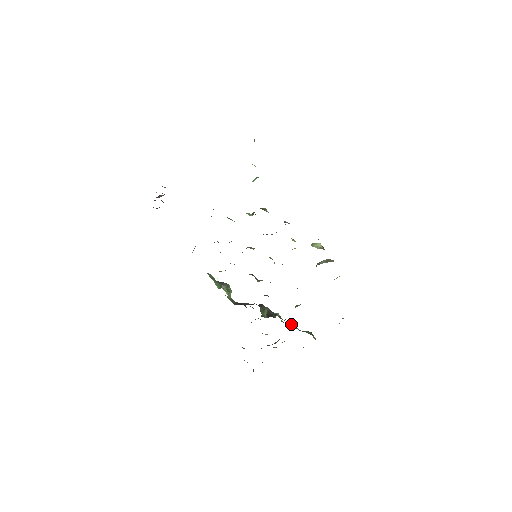
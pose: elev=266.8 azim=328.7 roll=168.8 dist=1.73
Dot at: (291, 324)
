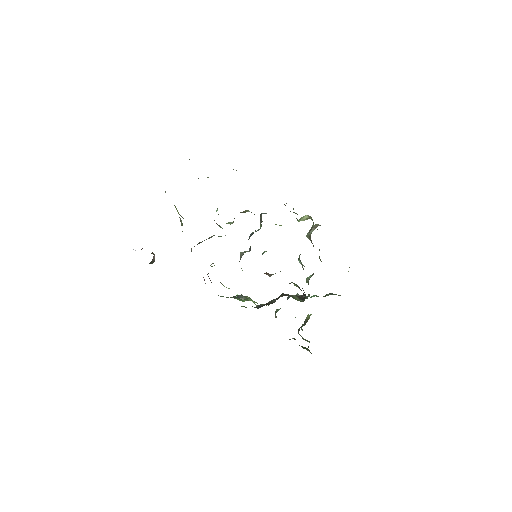
Dot at: (312, 296)
